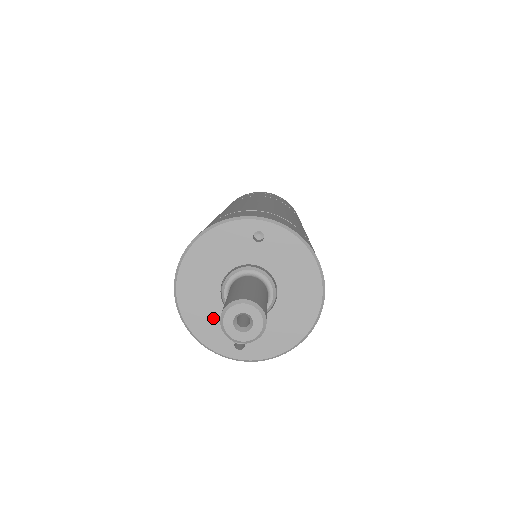
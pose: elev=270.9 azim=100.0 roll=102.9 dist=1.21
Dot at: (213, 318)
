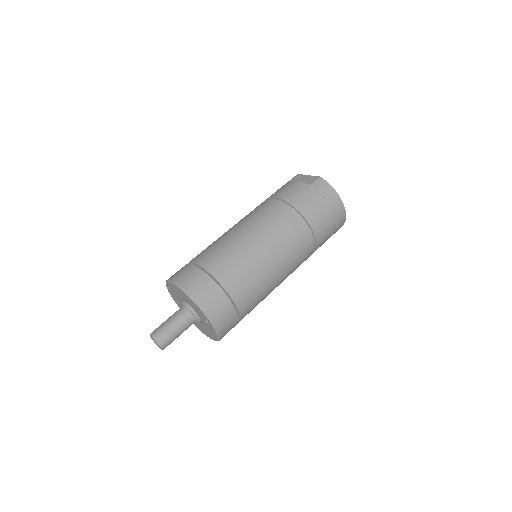
Dot at: (175, 295)
